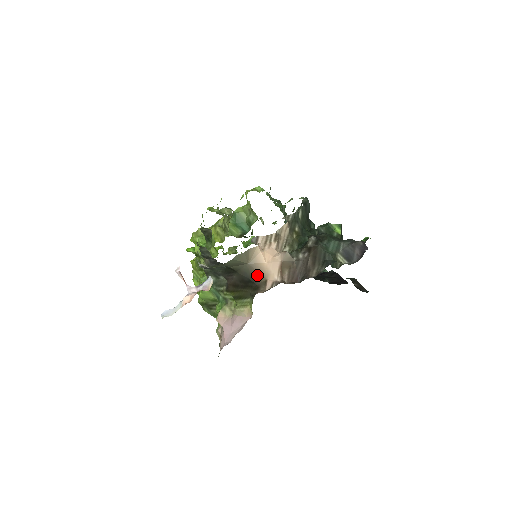
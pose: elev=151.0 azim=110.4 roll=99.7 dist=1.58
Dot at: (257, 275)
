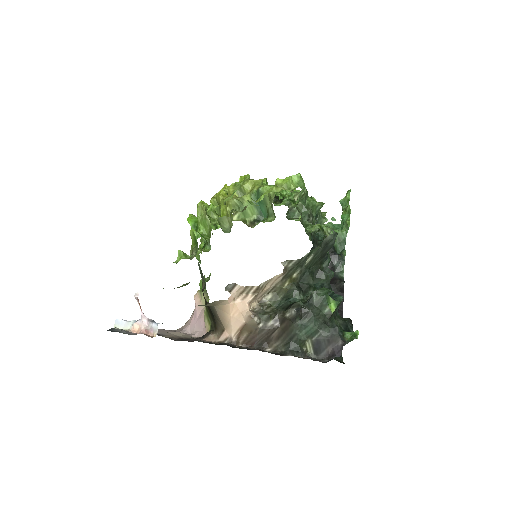
Dot at: (219, 319)
